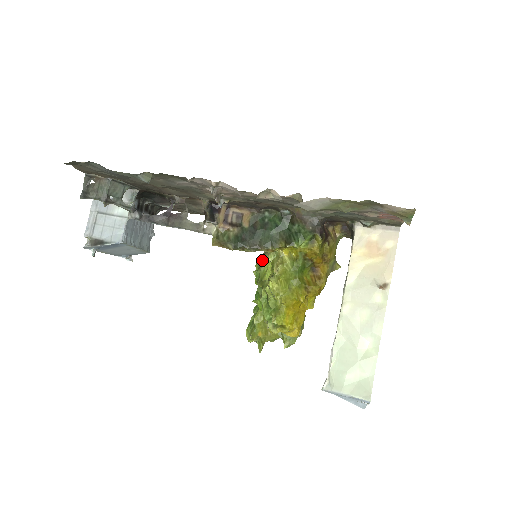
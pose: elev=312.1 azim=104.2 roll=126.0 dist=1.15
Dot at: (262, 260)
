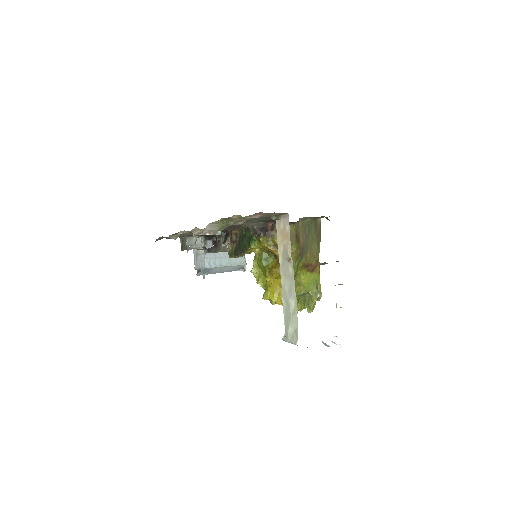
Dot at: occluded
